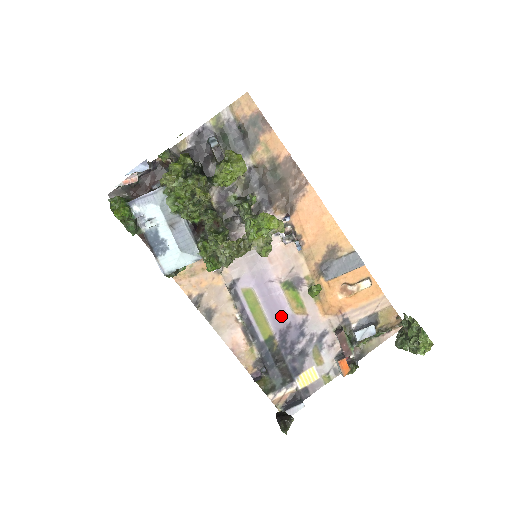
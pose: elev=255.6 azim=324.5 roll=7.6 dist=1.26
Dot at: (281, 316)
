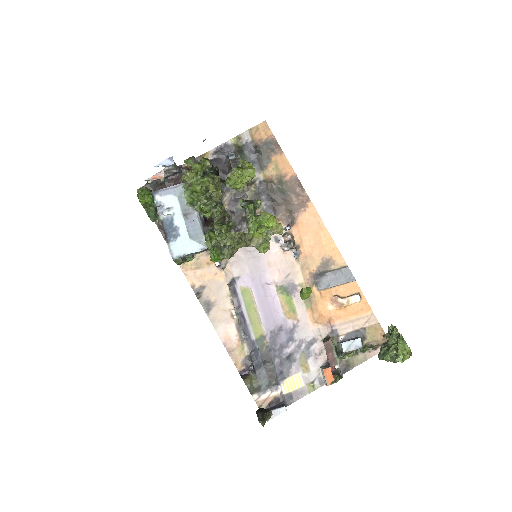
Dot at: (273, 318)
